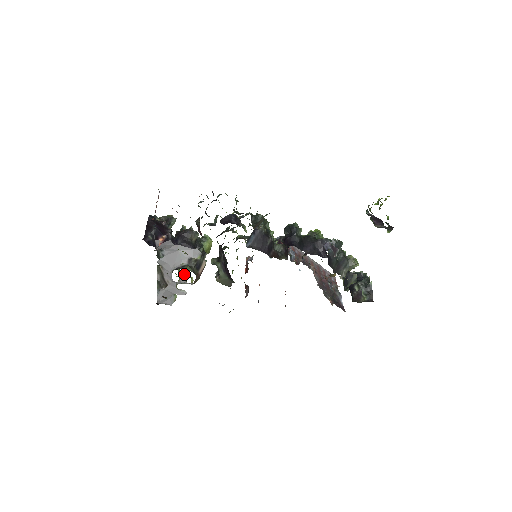
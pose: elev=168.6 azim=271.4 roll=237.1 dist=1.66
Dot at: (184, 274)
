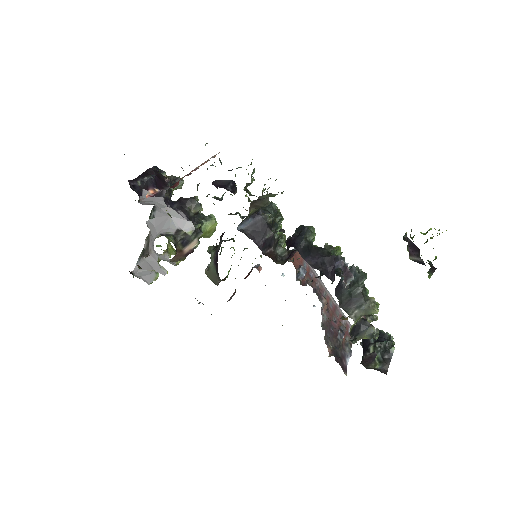
Dot at: (173, 251)
